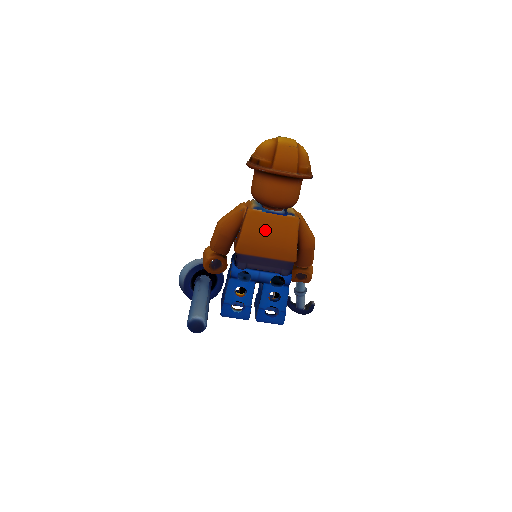
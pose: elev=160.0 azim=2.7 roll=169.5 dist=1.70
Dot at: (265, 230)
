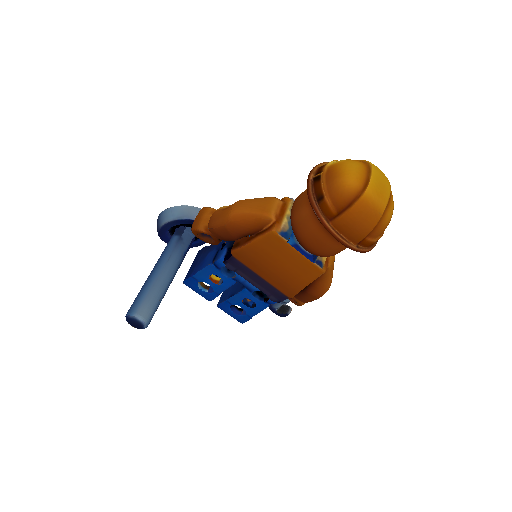
Dot at: (278, 258)
